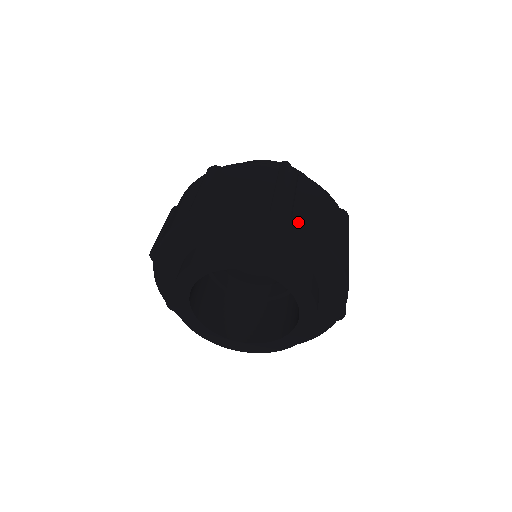
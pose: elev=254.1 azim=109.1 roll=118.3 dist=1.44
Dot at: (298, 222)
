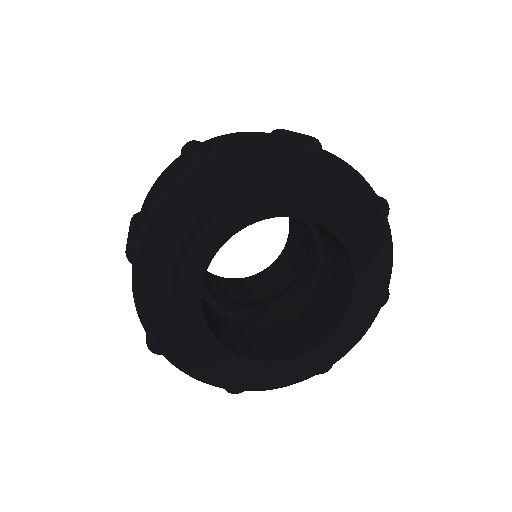
Dot at: (222, 149)
